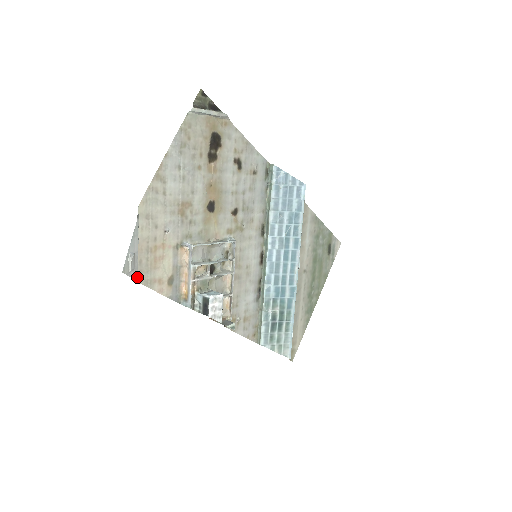
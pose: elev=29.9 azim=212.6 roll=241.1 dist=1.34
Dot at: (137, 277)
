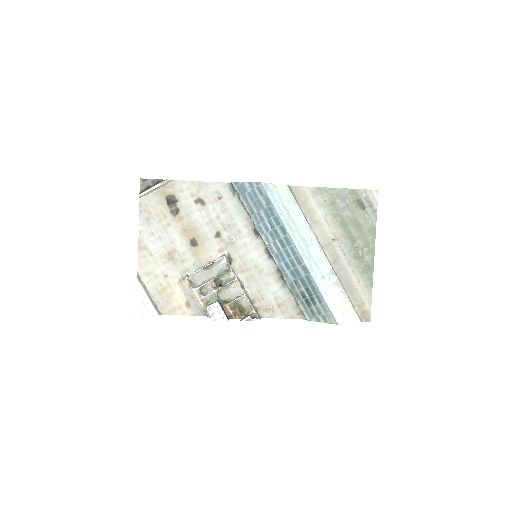
Dot at: (156, 313)
